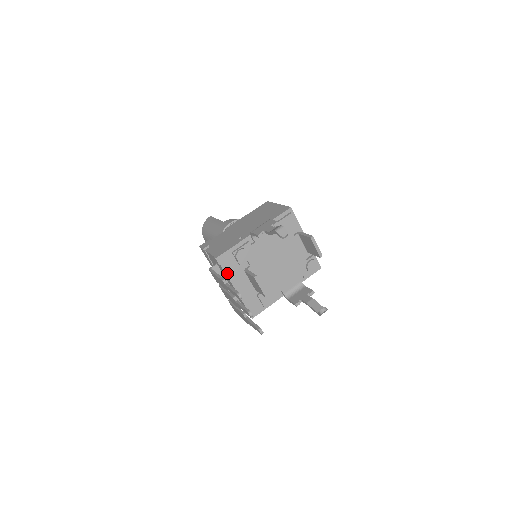
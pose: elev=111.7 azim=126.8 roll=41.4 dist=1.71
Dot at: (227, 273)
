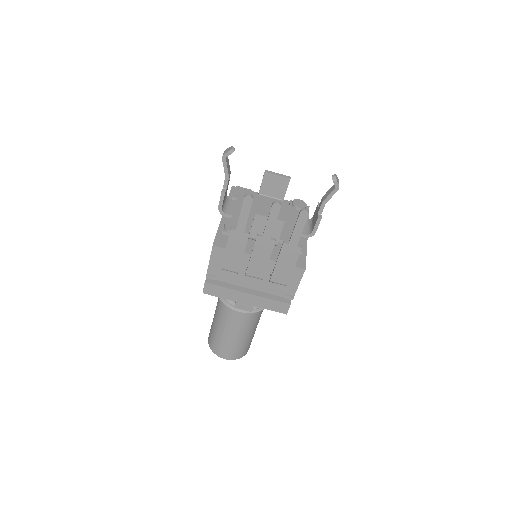
Dot at: occluded
